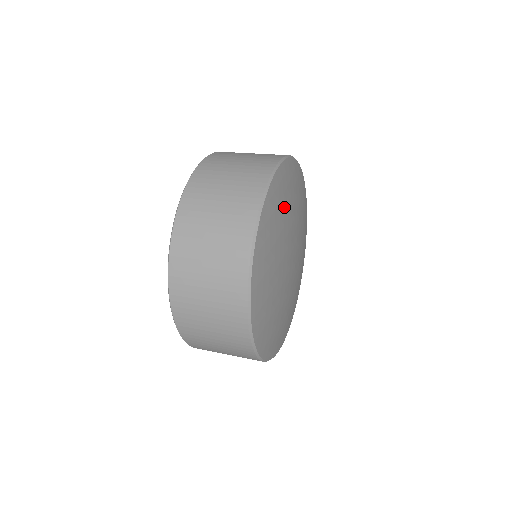
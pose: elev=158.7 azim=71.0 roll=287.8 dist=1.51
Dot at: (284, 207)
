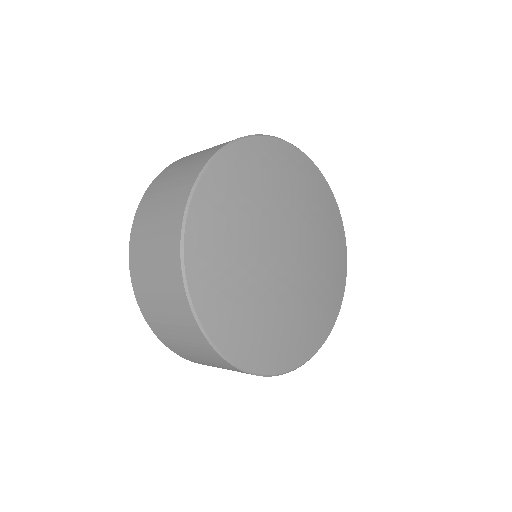
Dot at: (307, 192)
